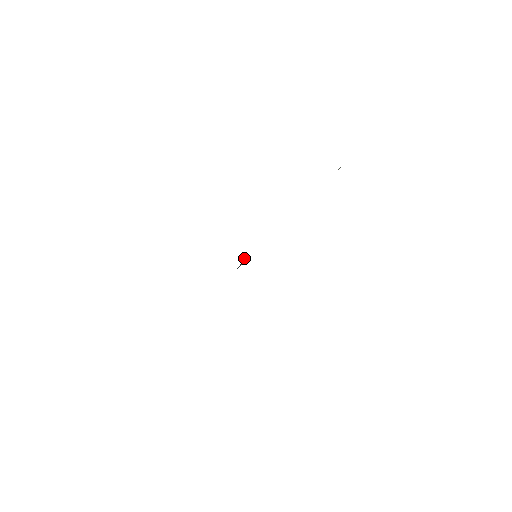
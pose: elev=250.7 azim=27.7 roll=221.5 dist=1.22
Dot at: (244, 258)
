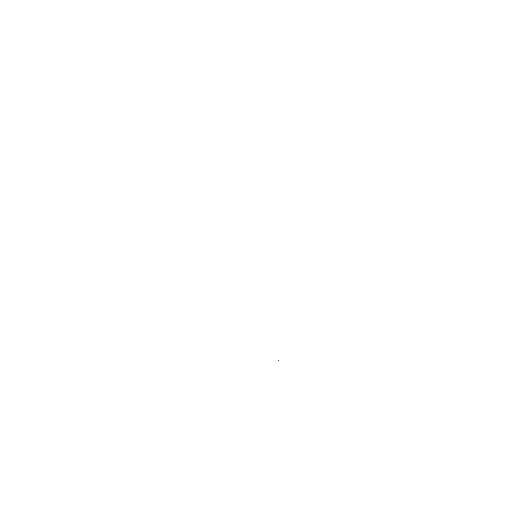
Dot at: occluded
